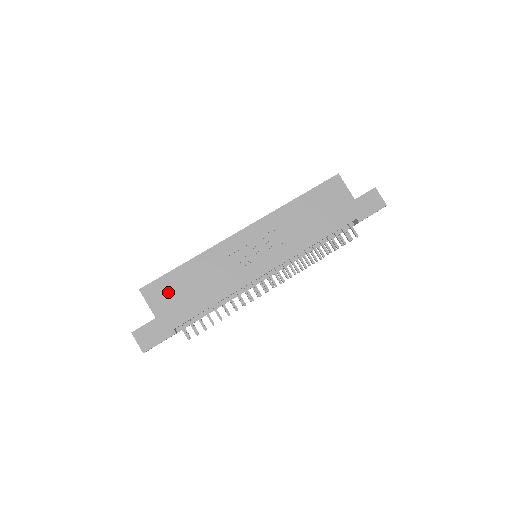
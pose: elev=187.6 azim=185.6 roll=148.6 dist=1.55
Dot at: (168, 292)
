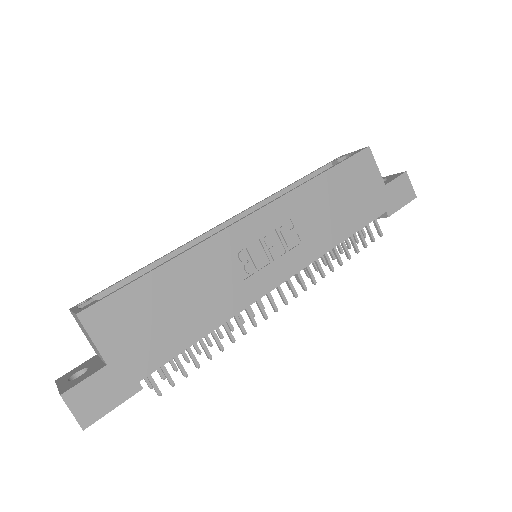
Dot at: (130, 318)
